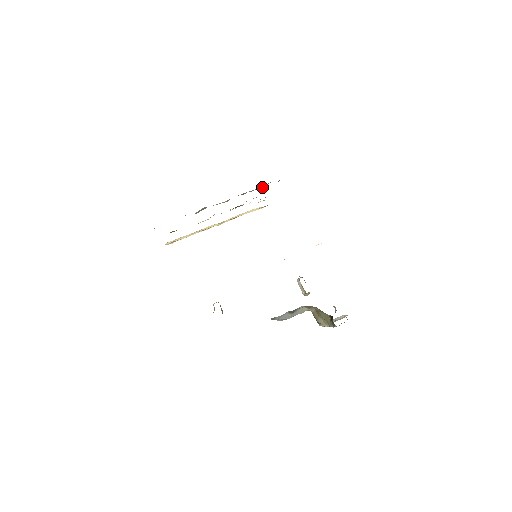
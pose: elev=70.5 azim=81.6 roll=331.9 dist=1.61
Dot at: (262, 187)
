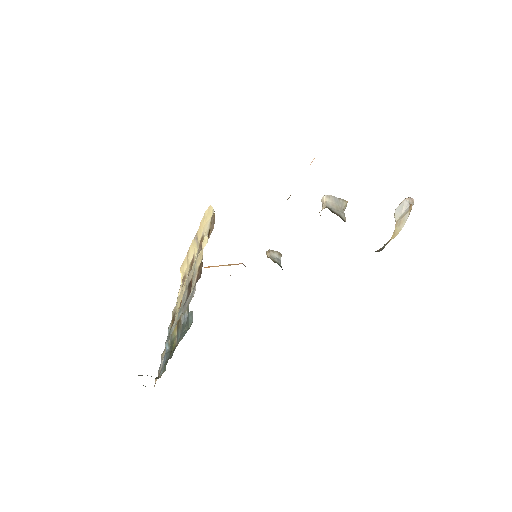
Dot at: (187, 313)
